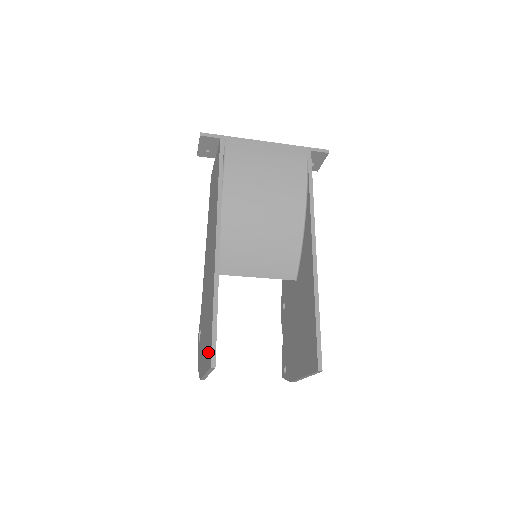
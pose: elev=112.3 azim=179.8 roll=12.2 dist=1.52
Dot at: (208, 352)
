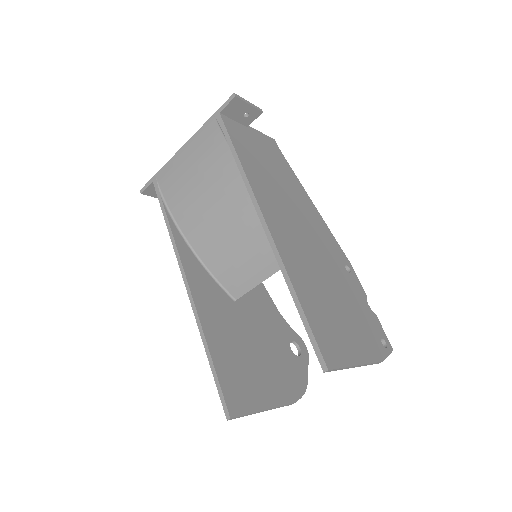
Dot at: occluded
